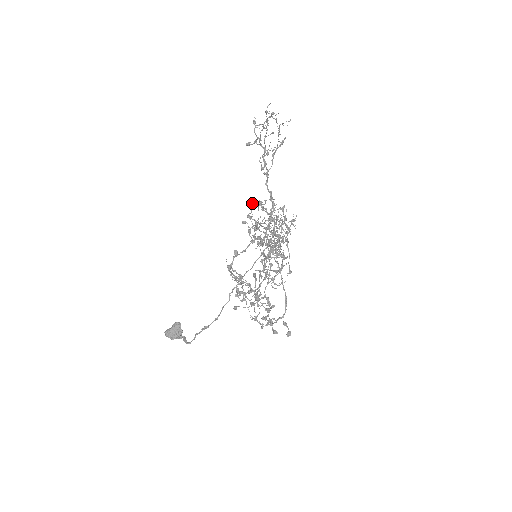
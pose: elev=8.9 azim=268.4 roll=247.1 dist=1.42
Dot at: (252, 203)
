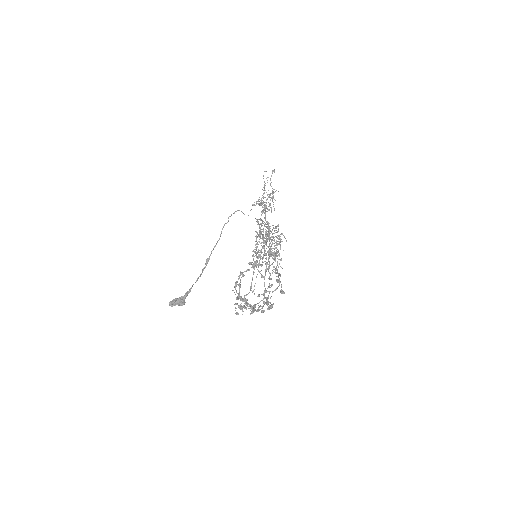
Dot at: (256, 246)
